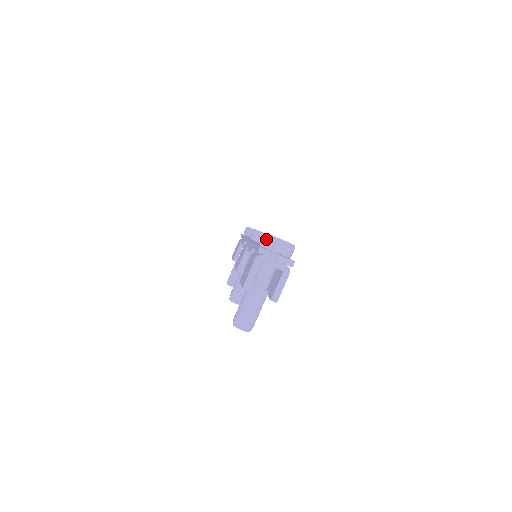
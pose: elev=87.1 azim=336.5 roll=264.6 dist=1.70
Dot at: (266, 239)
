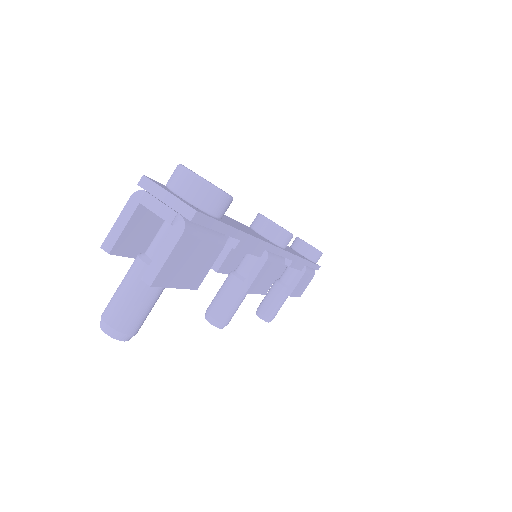
Dot at: (173, 172)
